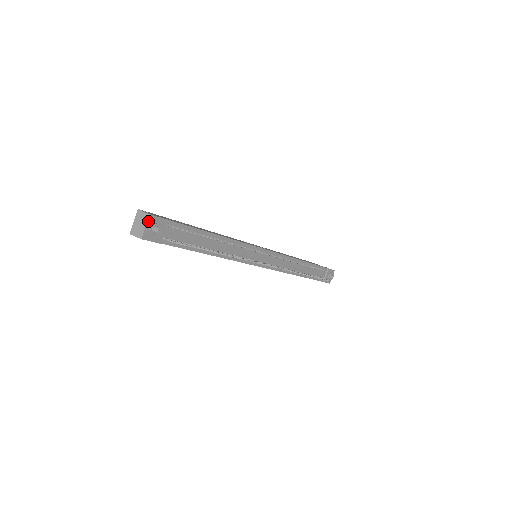
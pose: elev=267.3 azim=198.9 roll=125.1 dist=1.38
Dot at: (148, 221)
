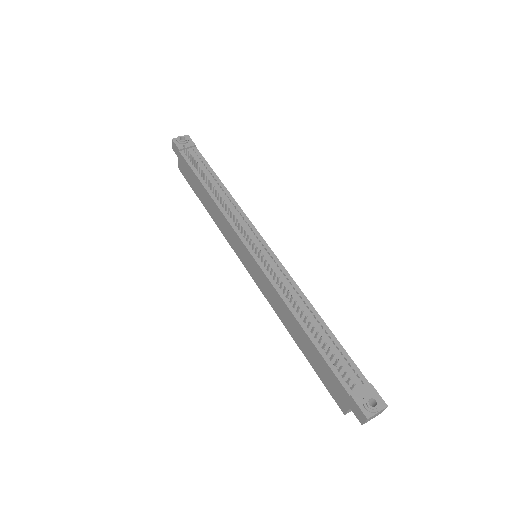
Dot at: (184, 136)
